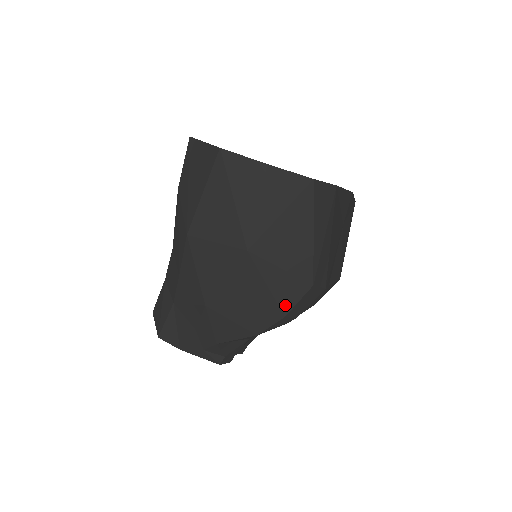
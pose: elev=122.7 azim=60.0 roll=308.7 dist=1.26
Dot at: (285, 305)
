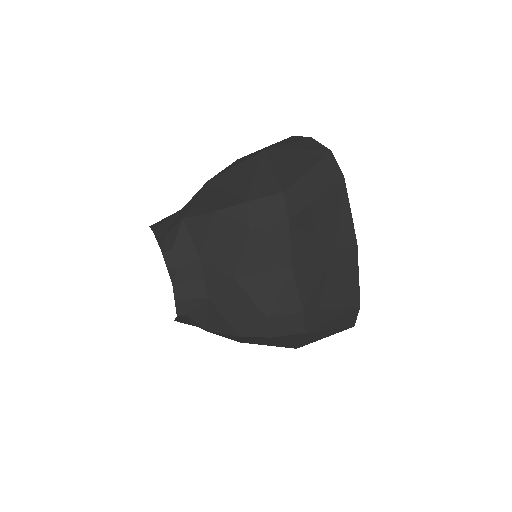
Dot at: (254, 194)
